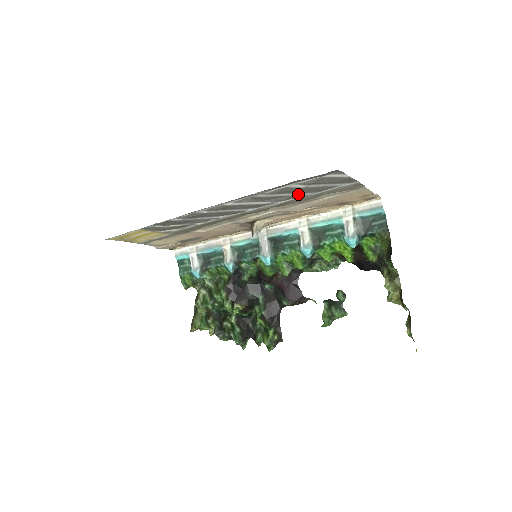
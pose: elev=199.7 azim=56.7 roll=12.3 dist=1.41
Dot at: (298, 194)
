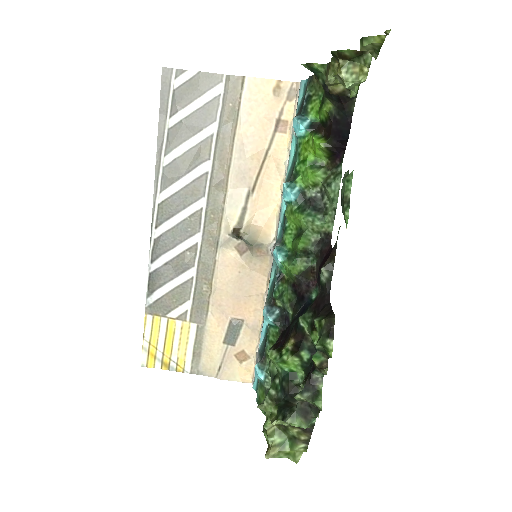
Dot at: (201, 137)
